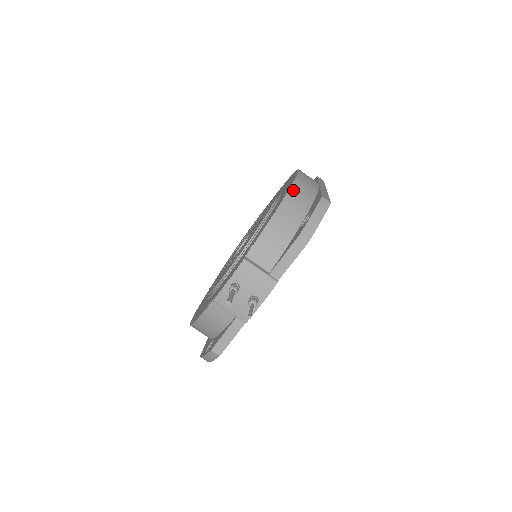
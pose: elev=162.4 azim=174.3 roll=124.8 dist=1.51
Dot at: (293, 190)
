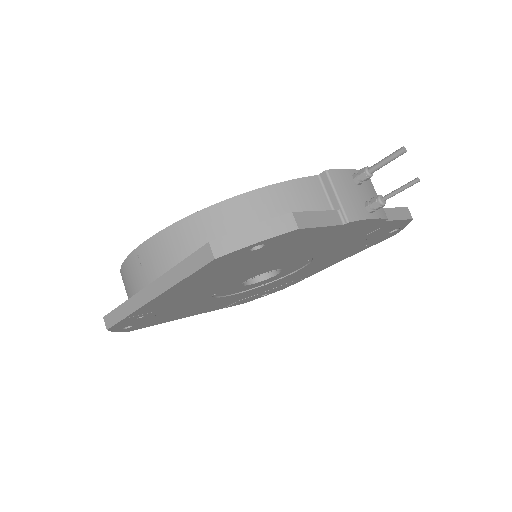
Dot at: occluded
